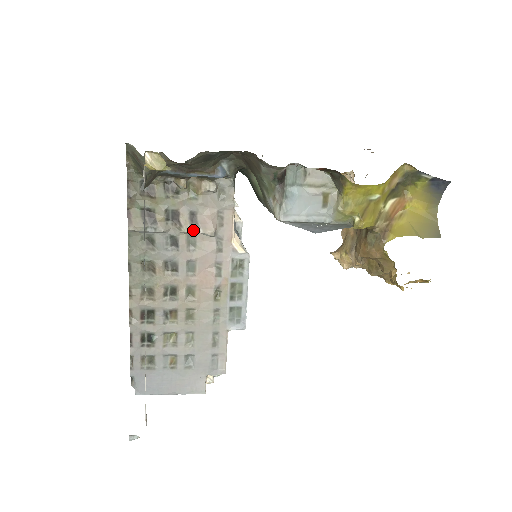
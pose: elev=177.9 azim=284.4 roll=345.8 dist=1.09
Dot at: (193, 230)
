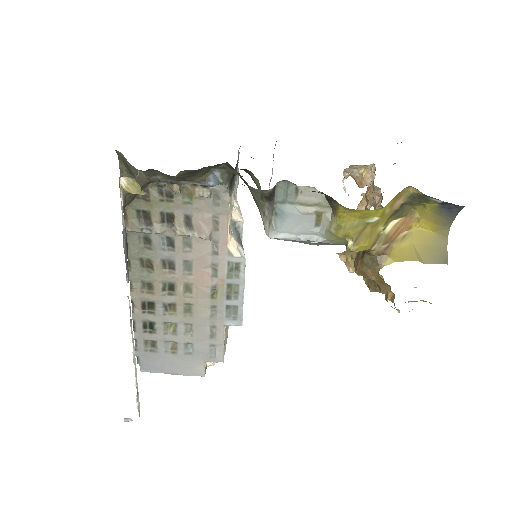
Dot at: (188, 233)
